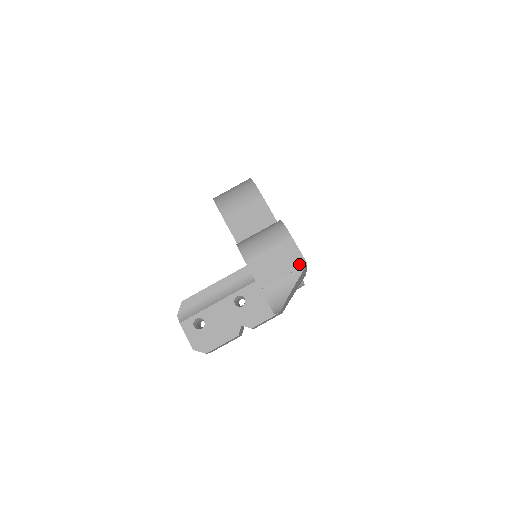
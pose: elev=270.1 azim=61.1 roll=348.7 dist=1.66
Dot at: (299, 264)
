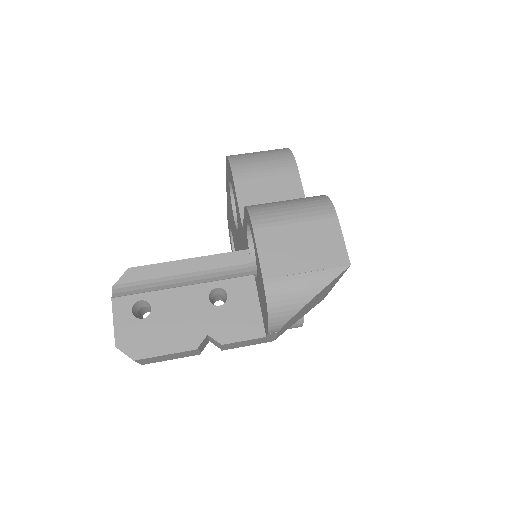
Dot at: (337, 261)
